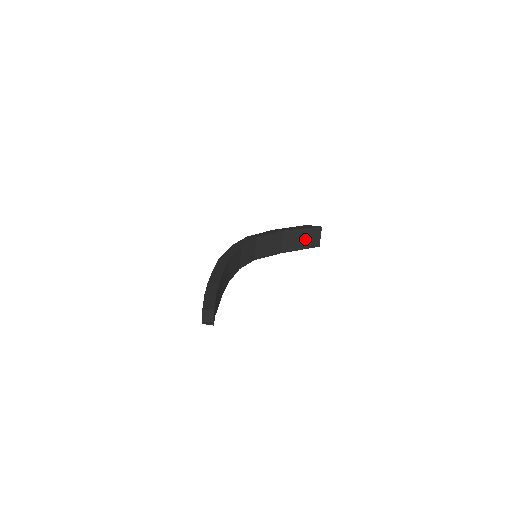
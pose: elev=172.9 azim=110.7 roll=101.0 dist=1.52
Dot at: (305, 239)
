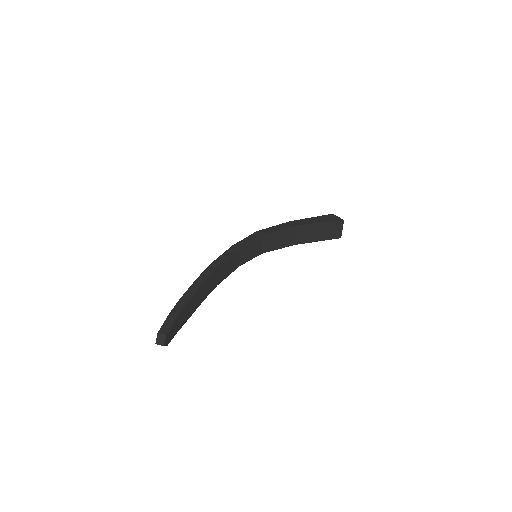
Dot at: (323, 232)
